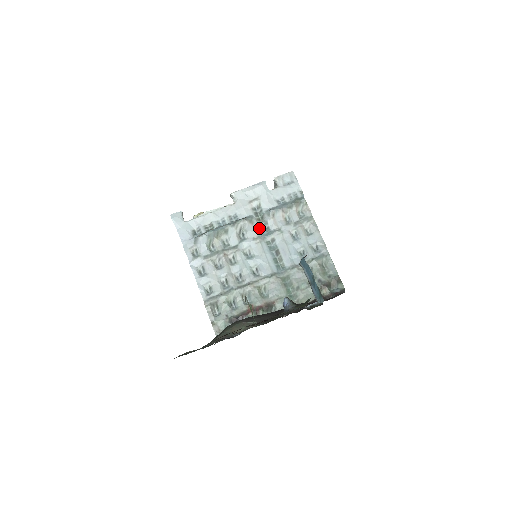
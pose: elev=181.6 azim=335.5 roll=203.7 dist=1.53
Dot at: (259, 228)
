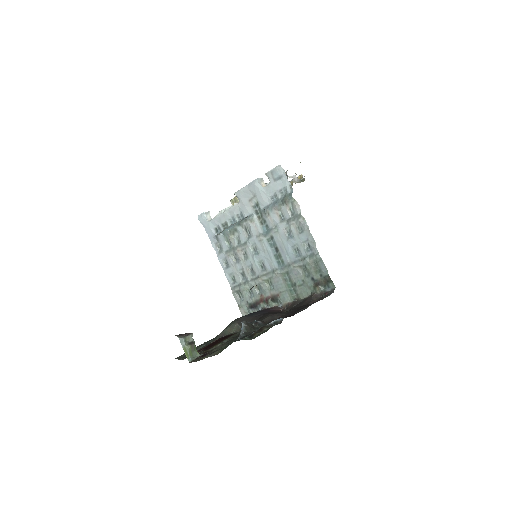
Dot at: (260, 226)
